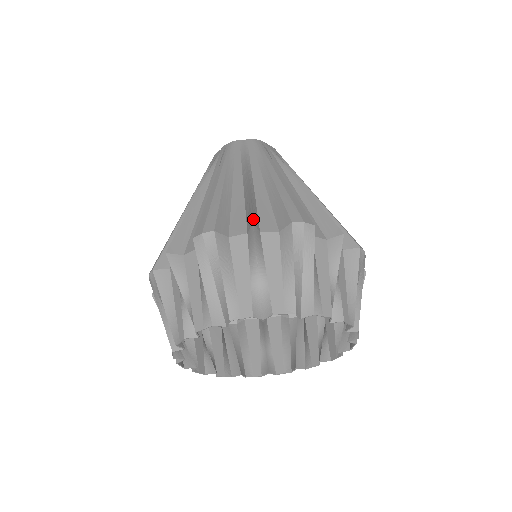
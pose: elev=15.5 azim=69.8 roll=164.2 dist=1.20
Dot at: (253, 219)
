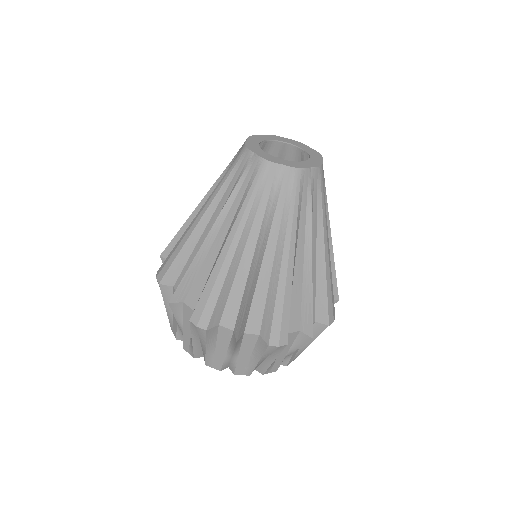
Dot at: (312, 331)
